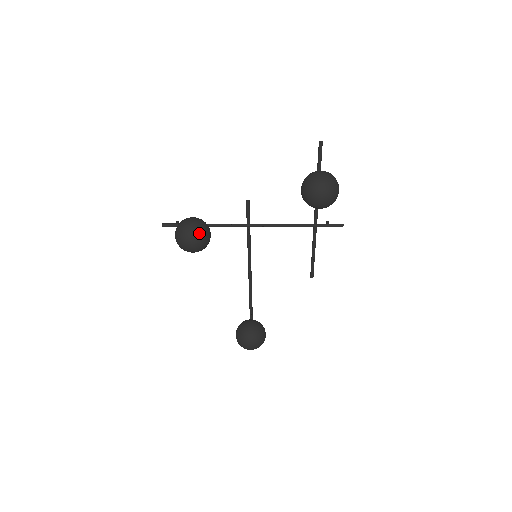
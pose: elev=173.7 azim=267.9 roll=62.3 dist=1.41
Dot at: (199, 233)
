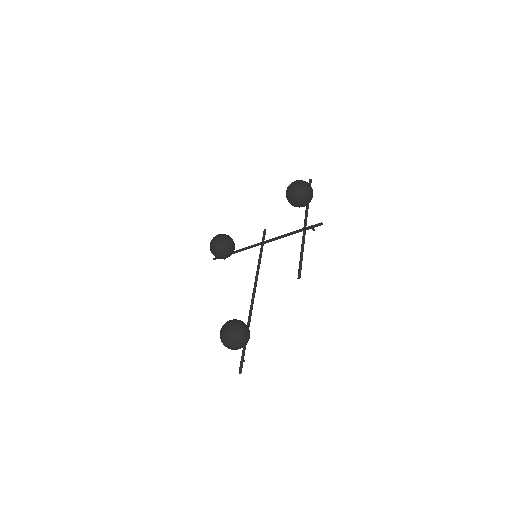
Dot at: (222, 235)
